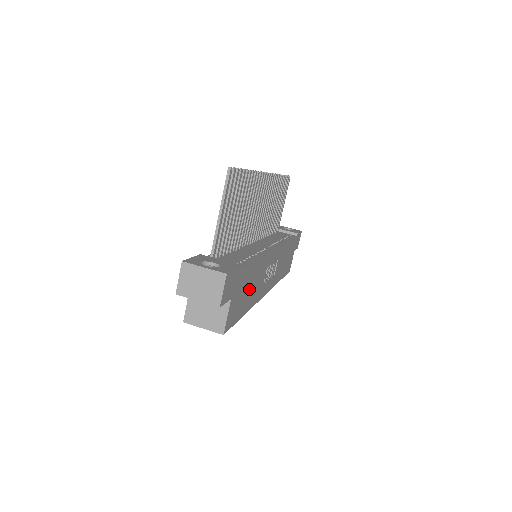
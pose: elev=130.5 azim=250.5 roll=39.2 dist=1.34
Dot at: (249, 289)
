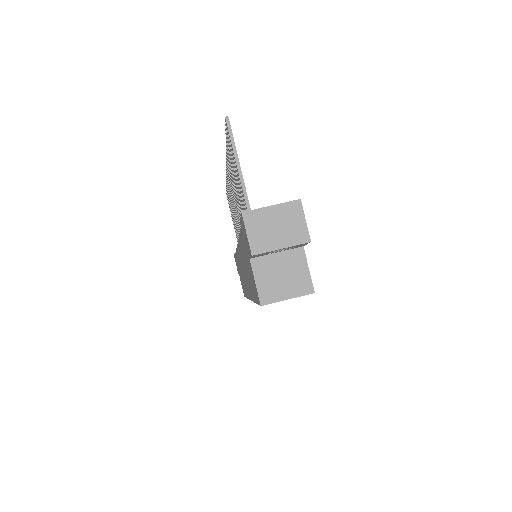
Dot at: occluded
